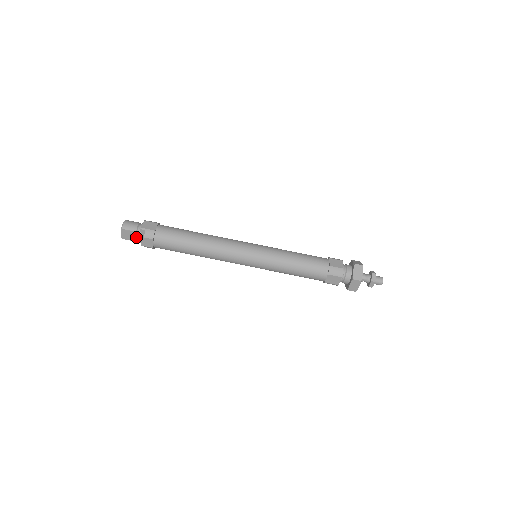
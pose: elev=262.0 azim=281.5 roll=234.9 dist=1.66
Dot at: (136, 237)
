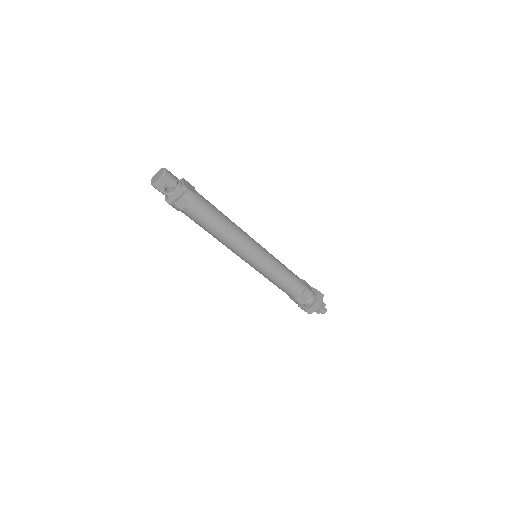
Dot at: (167, 190)
